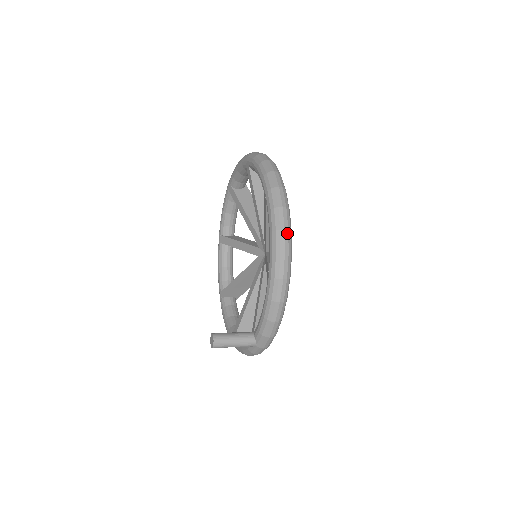
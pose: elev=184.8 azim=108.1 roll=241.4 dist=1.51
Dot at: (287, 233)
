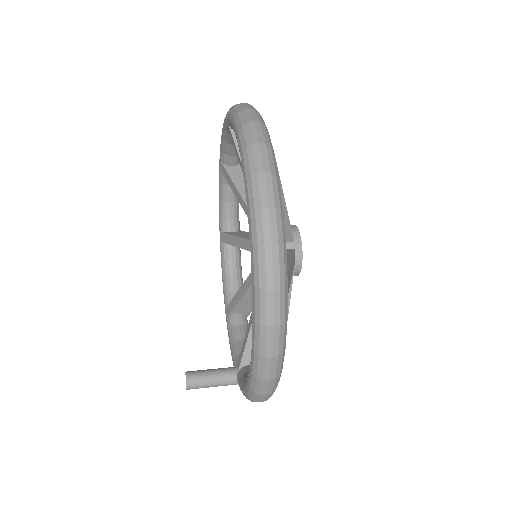
Dot at: (276, 360)
